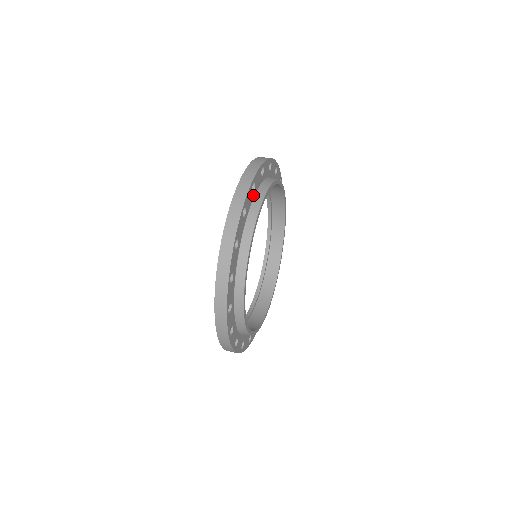
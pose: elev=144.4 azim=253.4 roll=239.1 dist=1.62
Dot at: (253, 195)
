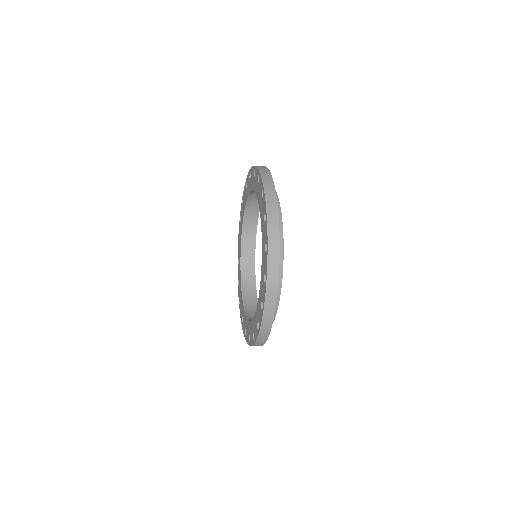
Dot at: occluded
